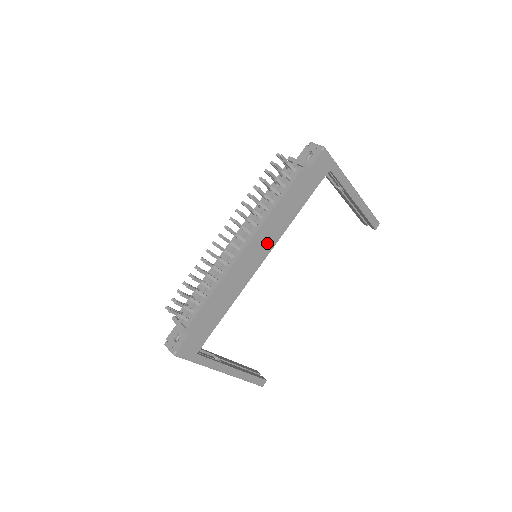
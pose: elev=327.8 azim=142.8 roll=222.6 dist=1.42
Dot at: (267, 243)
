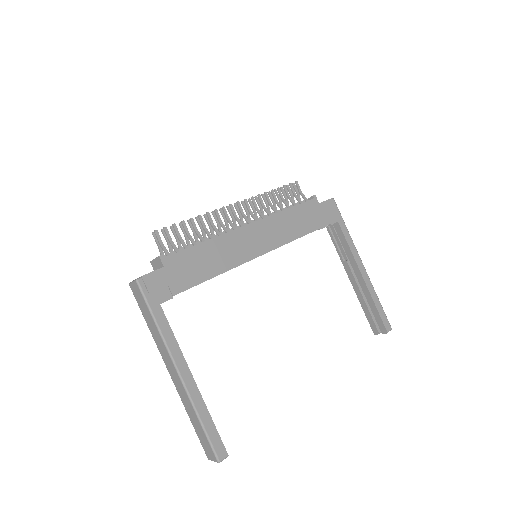
Dot at: (270, 239)
